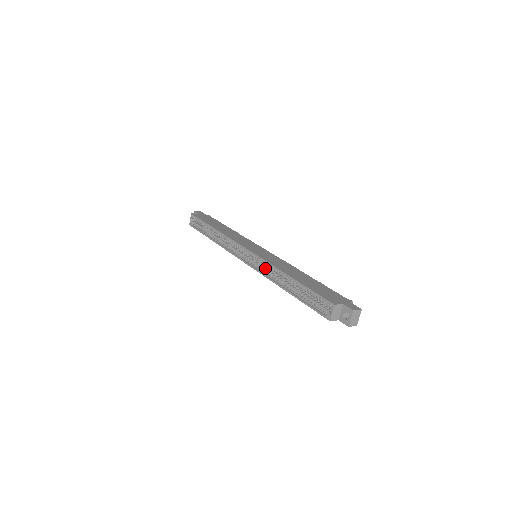
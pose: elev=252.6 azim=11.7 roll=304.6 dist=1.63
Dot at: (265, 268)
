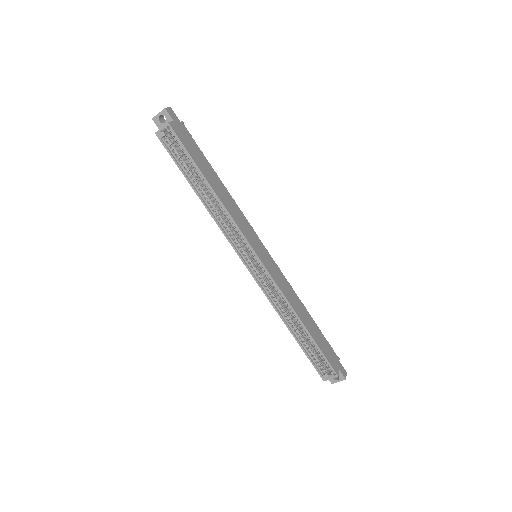
Dot at: (271, 289)
